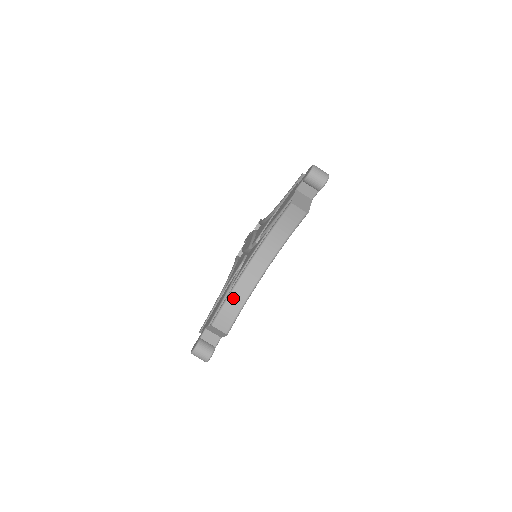
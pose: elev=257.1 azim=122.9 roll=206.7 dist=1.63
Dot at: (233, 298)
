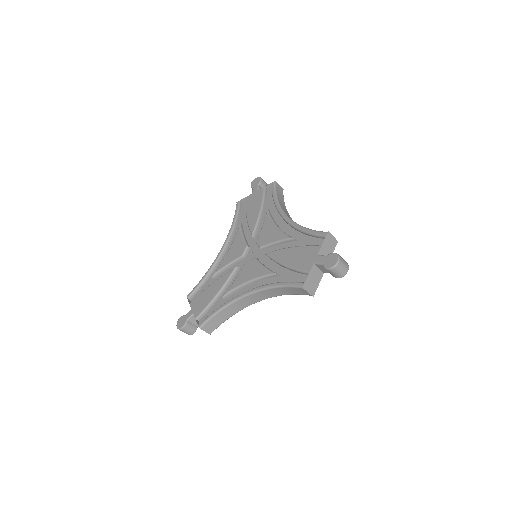
Dot at: (224, 312)
